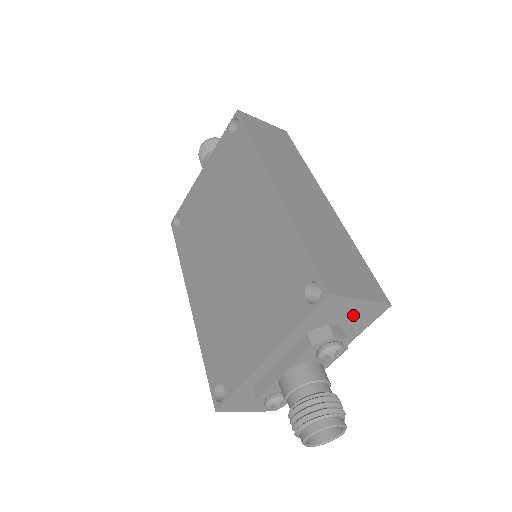
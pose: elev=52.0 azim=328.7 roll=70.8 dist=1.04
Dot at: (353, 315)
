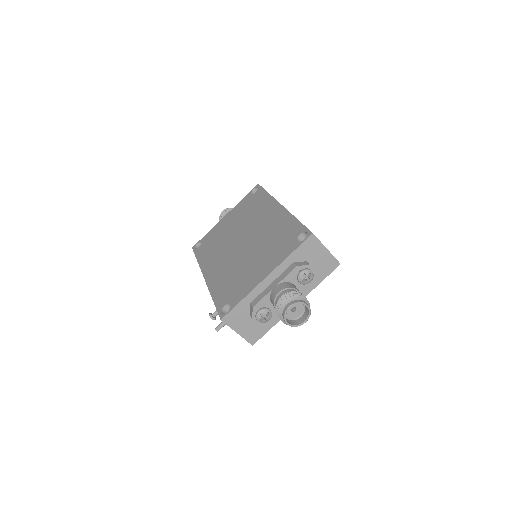
Dot at: (320, 261)
